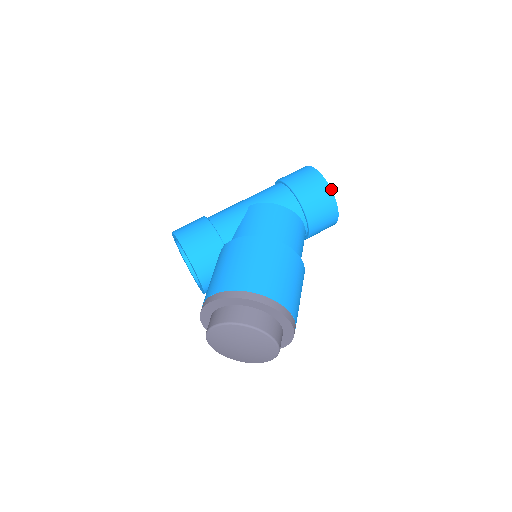
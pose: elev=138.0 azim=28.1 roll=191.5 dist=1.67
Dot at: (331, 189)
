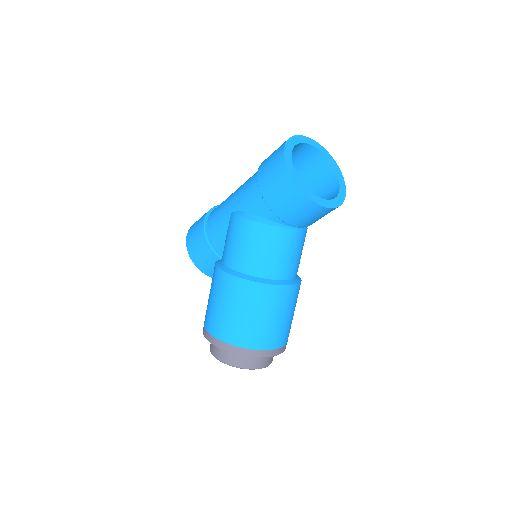
Dot at: (303, 193)
